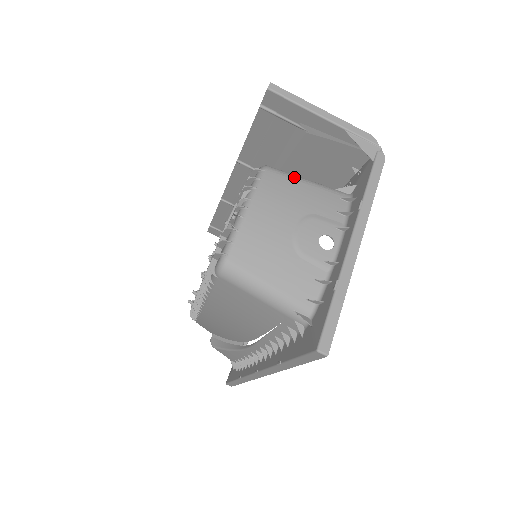
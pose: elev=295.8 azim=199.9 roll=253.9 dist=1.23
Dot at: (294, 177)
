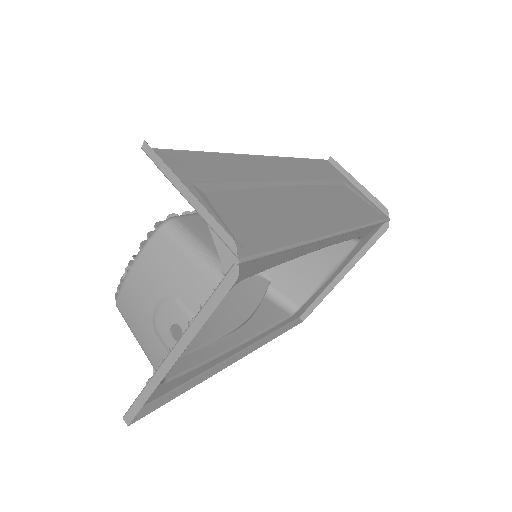
Dot at: (181, 246)
